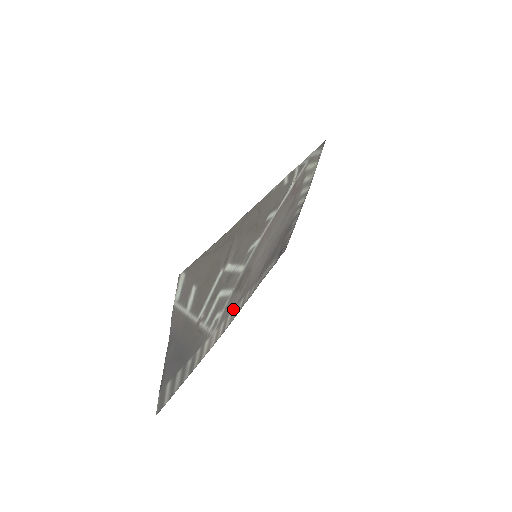
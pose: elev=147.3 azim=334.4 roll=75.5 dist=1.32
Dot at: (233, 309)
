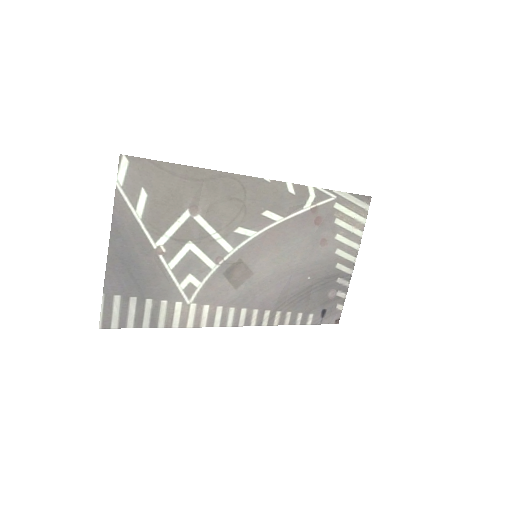
Dot at: (226, 306)
